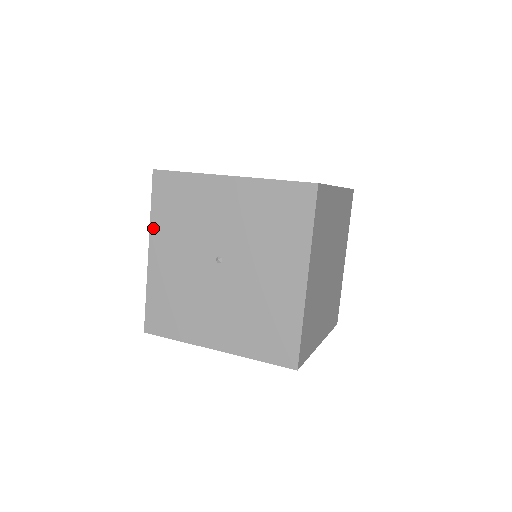
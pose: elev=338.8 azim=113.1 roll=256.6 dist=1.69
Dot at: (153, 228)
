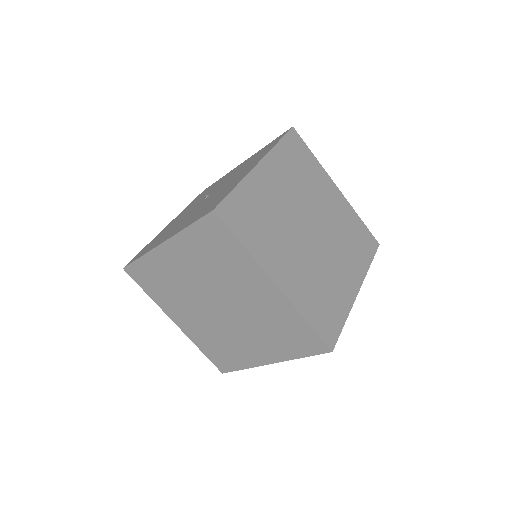
Dot at: (181, 212)
